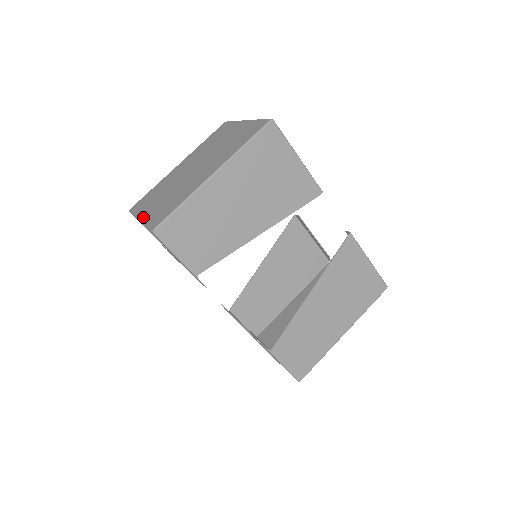
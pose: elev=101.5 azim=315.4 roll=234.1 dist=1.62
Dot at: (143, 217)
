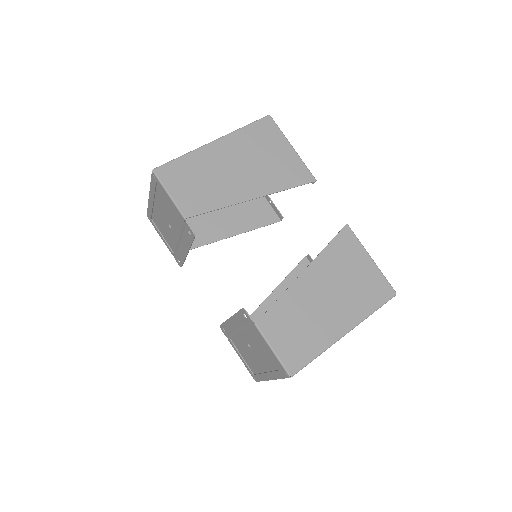
Dot at: occluded
